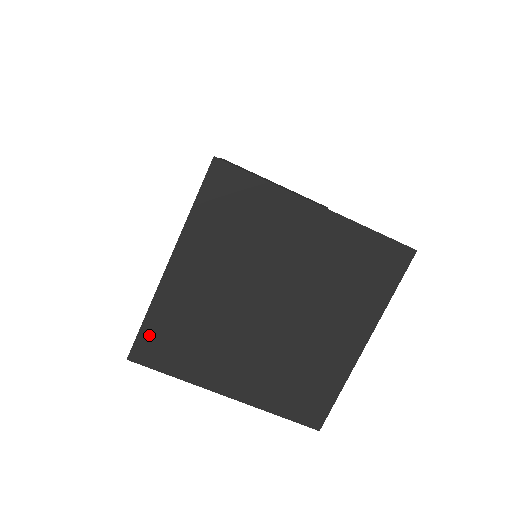
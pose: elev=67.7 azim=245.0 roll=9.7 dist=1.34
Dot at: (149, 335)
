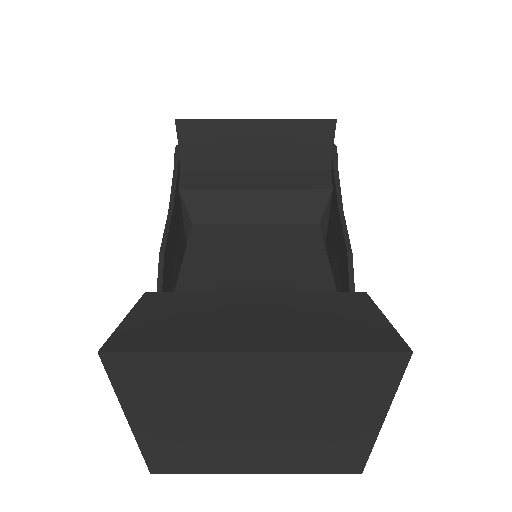
Dot at: (156, 461)
